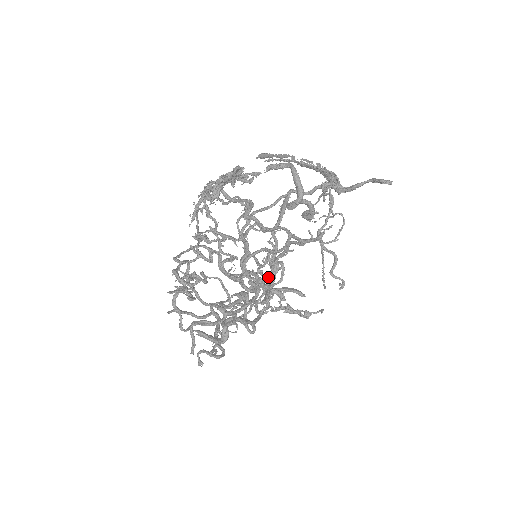
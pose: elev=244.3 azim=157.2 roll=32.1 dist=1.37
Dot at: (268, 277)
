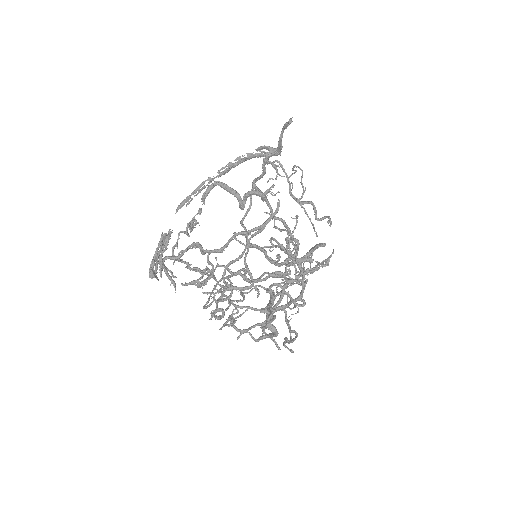
Dot at: occluded
